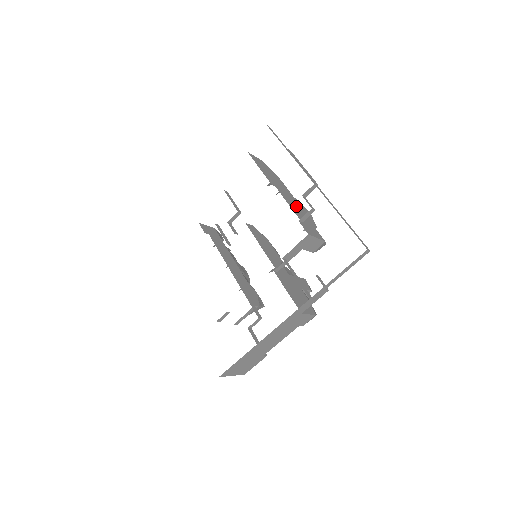
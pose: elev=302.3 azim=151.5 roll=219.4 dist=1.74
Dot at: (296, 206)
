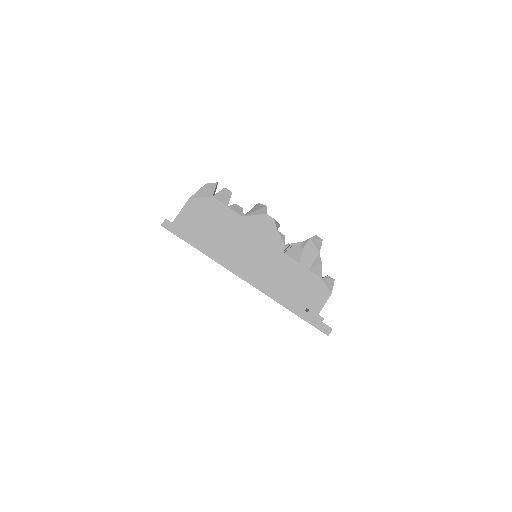
Dot at: (252, 243)
